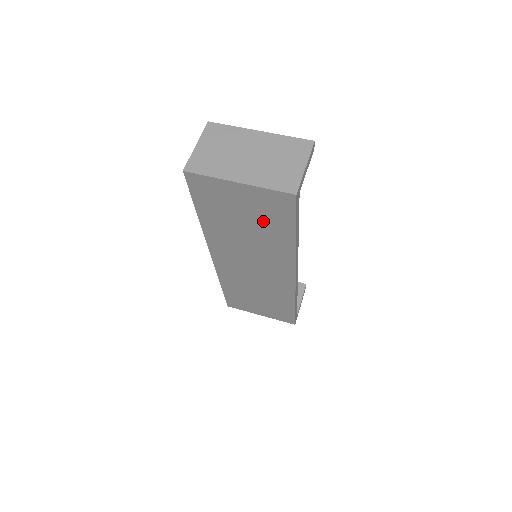
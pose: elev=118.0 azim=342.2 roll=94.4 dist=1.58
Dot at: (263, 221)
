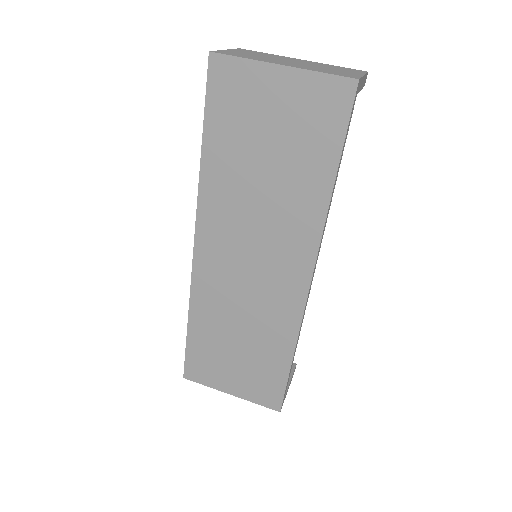
Dot at: (295, 148)
